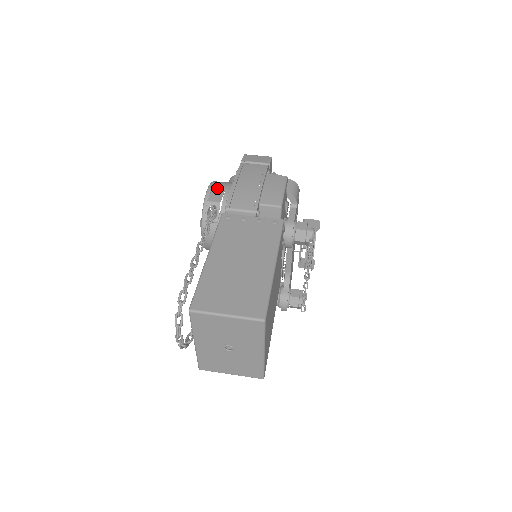
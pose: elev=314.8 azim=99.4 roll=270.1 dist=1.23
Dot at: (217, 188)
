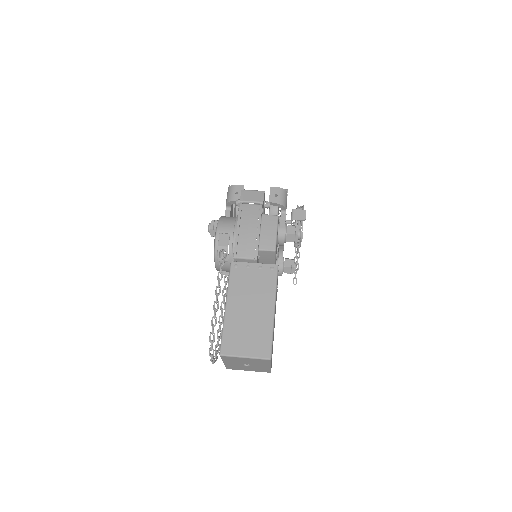
Dot at: (224, 231)
